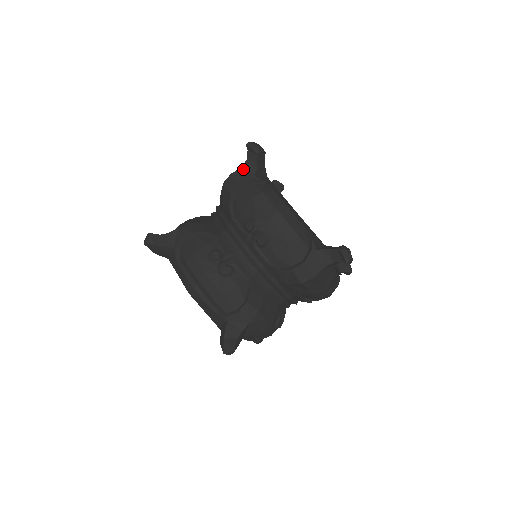
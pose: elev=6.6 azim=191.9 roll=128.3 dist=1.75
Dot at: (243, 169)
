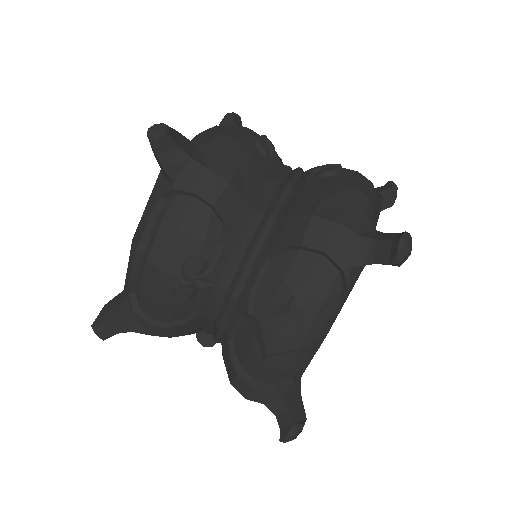
Dot at: occluded
